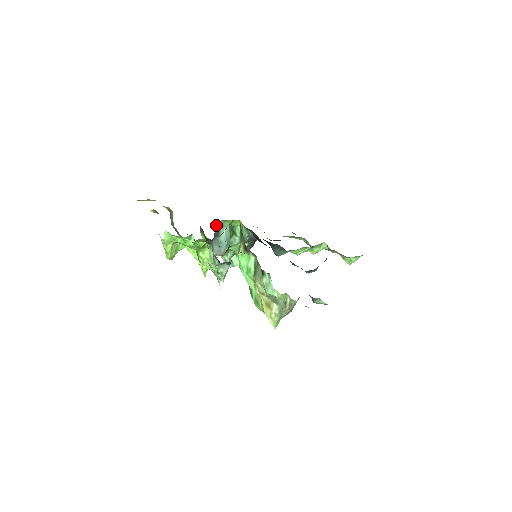
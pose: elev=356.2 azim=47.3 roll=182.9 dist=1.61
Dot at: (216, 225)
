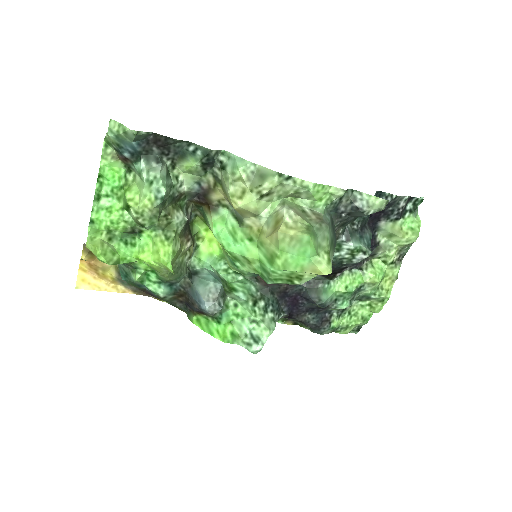
Dot at: (190, 268)
